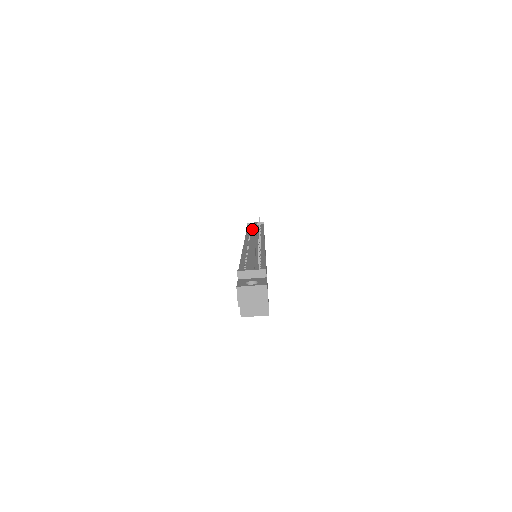
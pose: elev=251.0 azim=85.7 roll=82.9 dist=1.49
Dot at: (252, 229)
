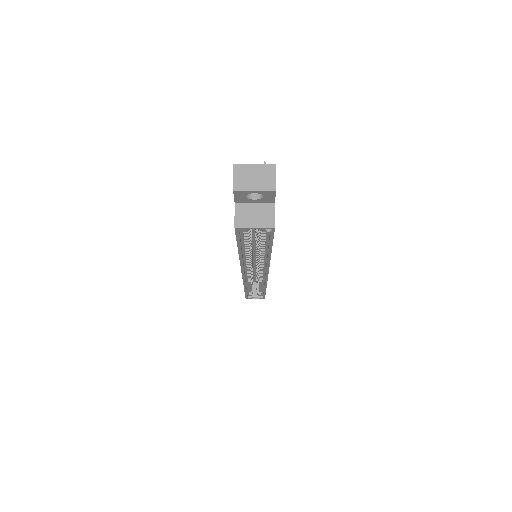
Dot at: occluded
